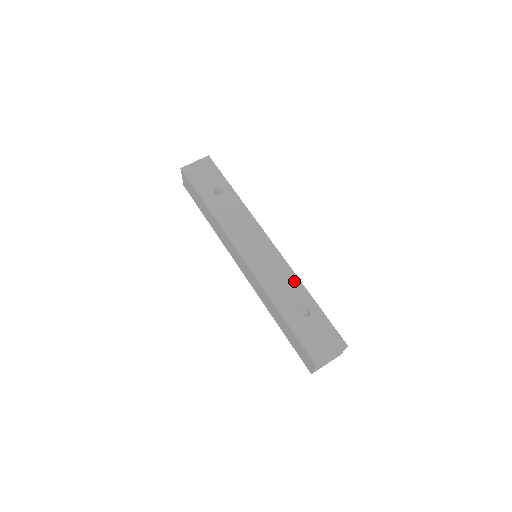
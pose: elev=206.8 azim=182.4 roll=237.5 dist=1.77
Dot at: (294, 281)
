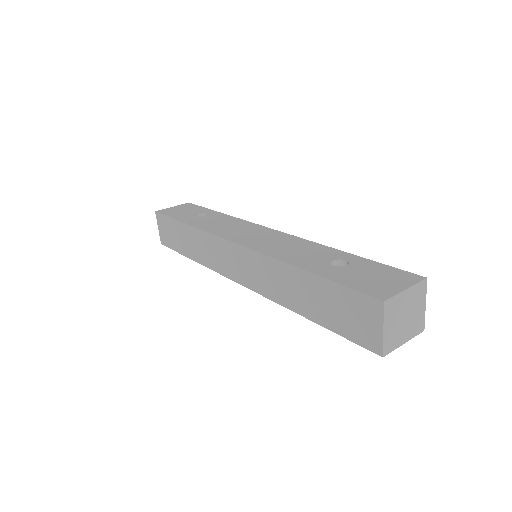
Dot at: (313, 246)
